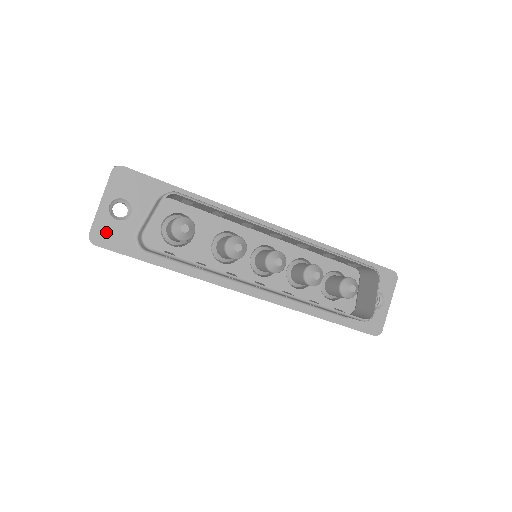
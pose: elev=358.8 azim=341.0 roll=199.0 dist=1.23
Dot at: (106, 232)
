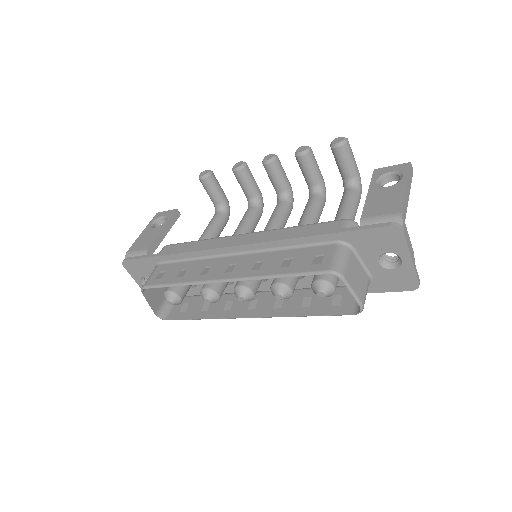
Dot at: occluded
